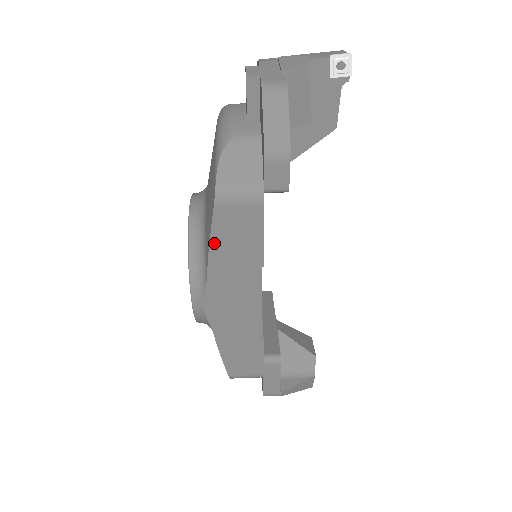
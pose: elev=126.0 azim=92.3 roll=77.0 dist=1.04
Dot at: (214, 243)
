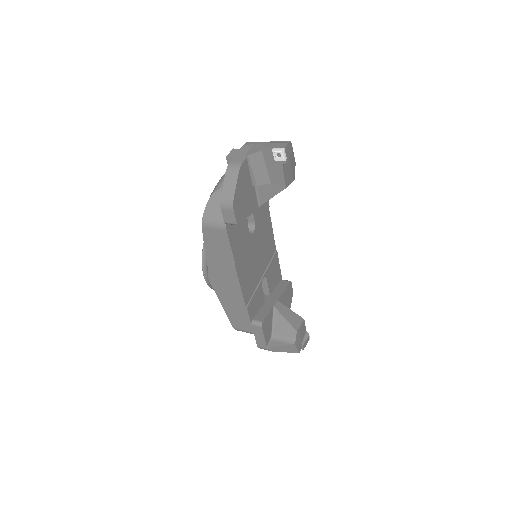
Dot at: (206, 246)
